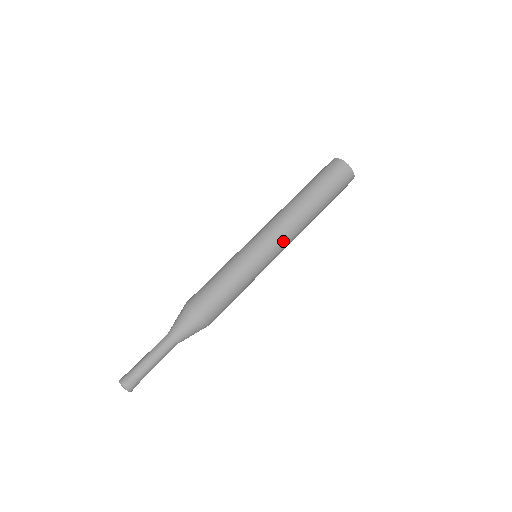
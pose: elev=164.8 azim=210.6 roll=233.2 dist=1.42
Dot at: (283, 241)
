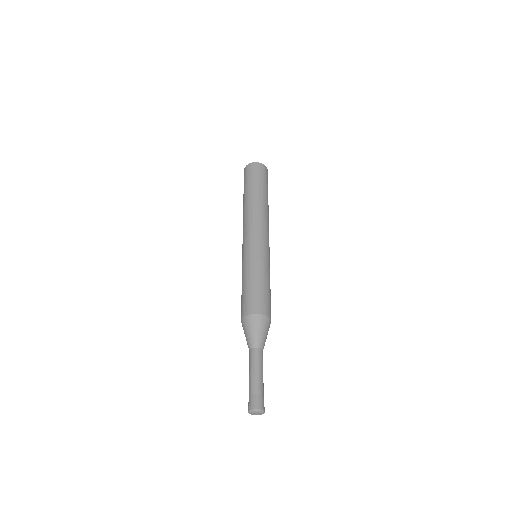
Dot at: (261, 229)
